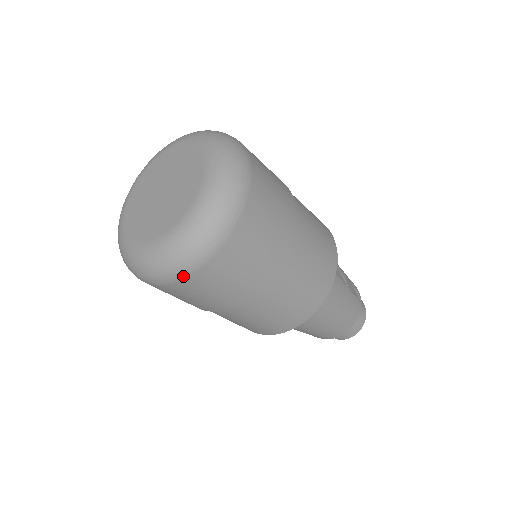
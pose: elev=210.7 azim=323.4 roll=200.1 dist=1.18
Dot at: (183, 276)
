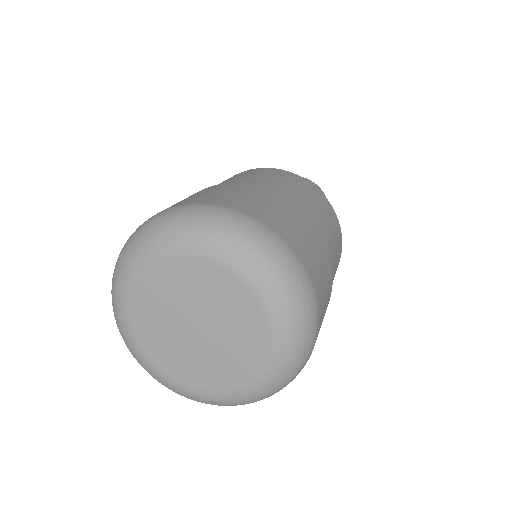
Dot at: occluded
